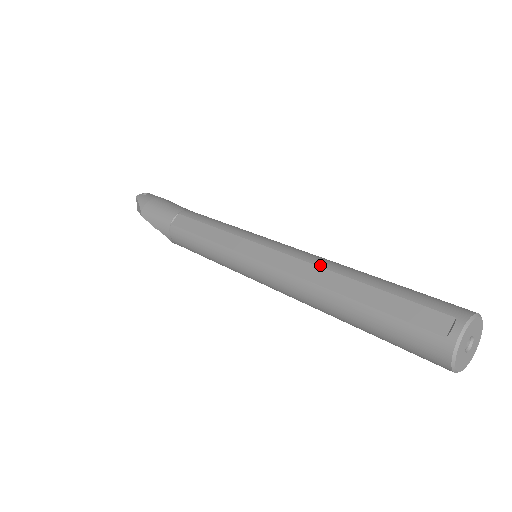
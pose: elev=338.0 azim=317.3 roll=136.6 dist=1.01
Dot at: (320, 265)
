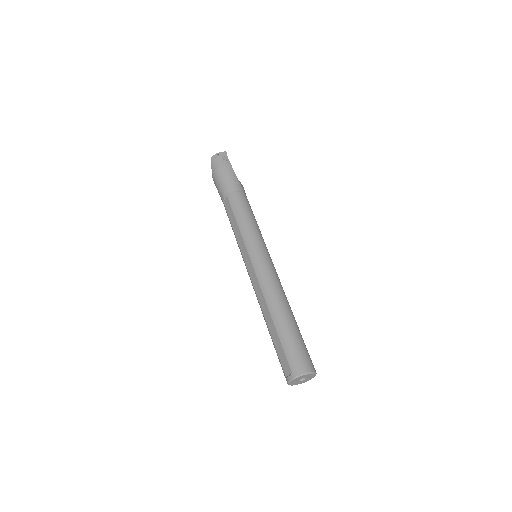
Dot at: (266, 299)
